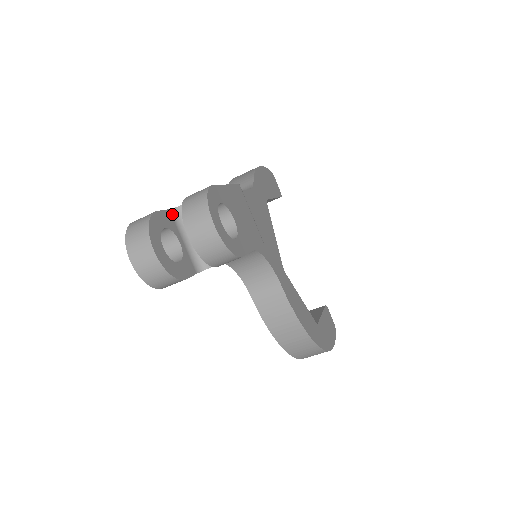
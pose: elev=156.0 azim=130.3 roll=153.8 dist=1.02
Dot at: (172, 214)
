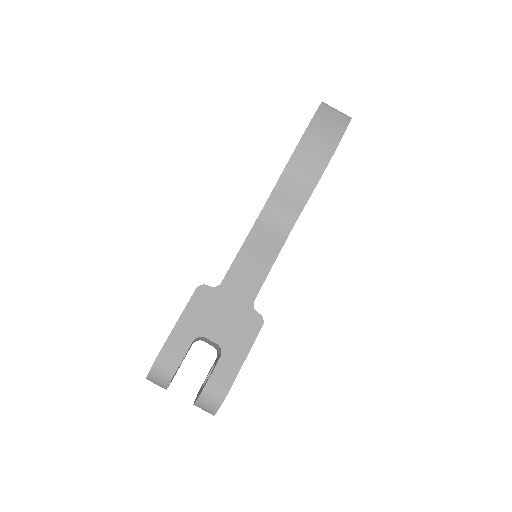
Dot at: occluded
